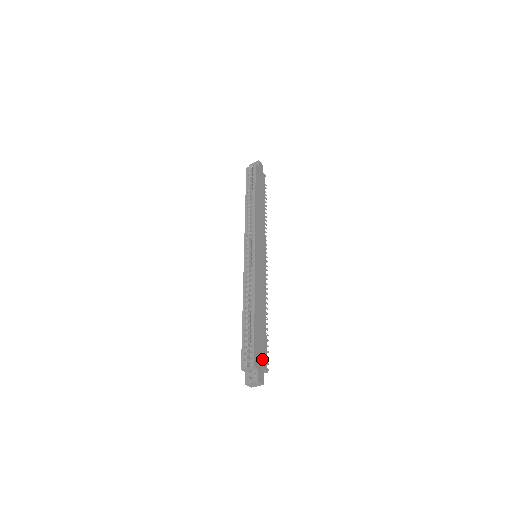
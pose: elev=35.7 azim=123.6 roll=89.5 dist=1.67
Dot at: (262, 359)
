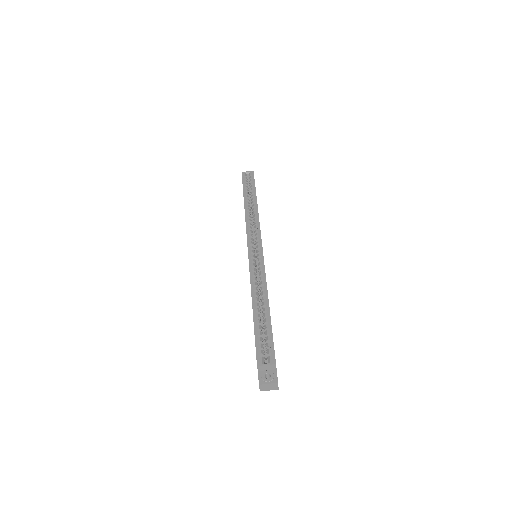
Dot at: occluded
